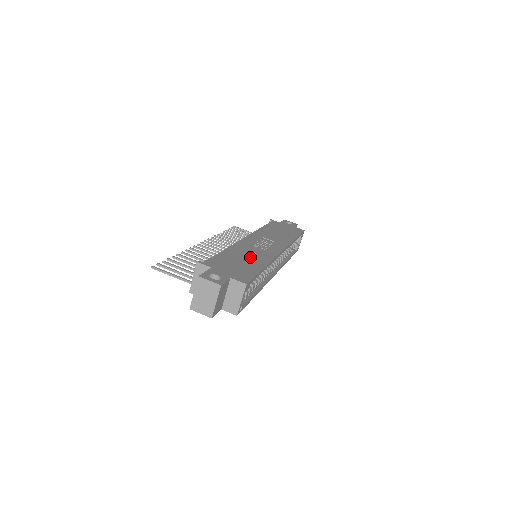
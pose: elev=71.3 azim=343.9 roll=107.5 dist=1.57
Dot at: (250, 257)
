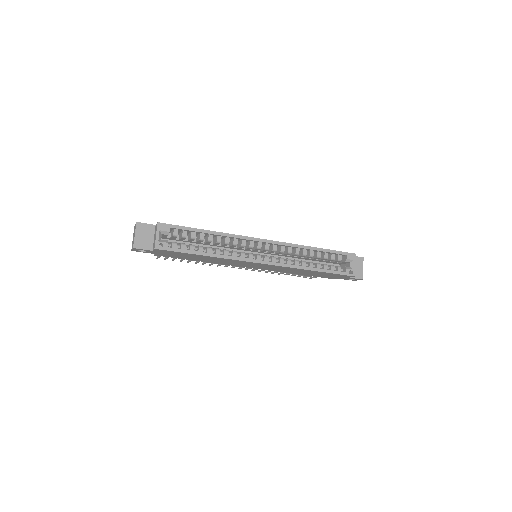
Dot at: occluded
